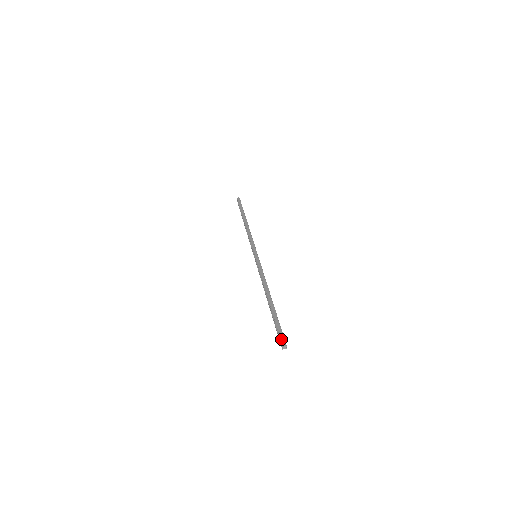
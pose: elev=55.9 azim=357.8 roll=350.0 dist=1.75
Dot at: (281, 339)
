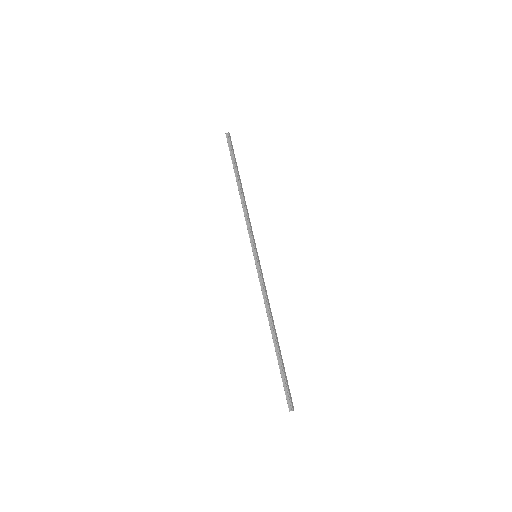
Dot at: (291, 400)
